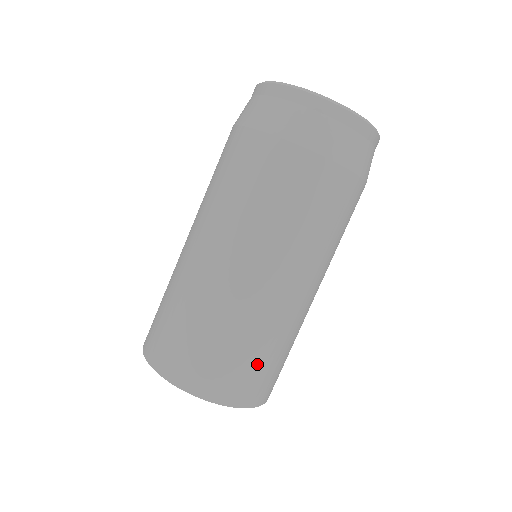
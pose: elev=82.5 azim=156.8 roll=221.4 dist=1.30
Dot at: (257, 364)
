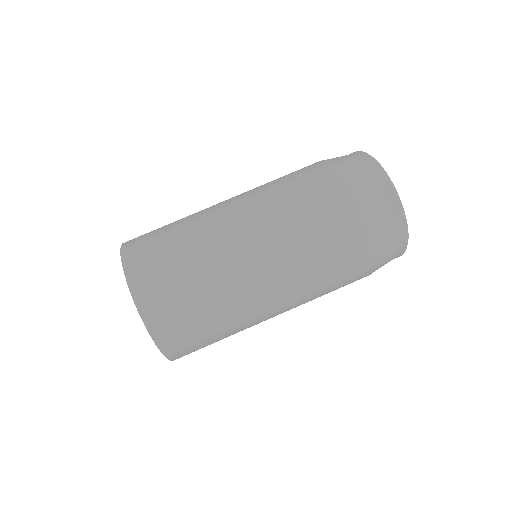
Dot at: (190, 309)
